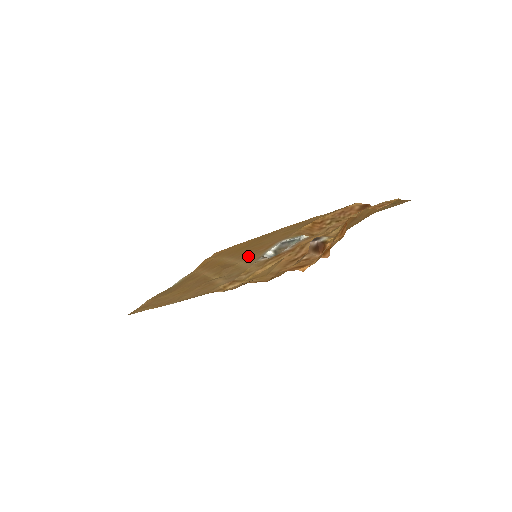
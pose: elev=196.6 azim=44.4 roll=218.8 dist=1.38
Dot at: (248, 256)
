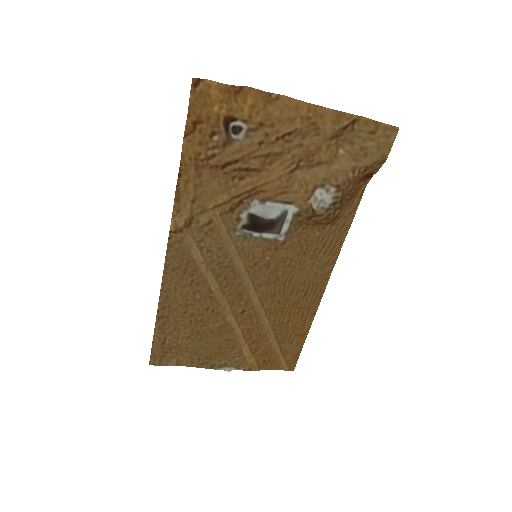
Dot at: (254, 265)
